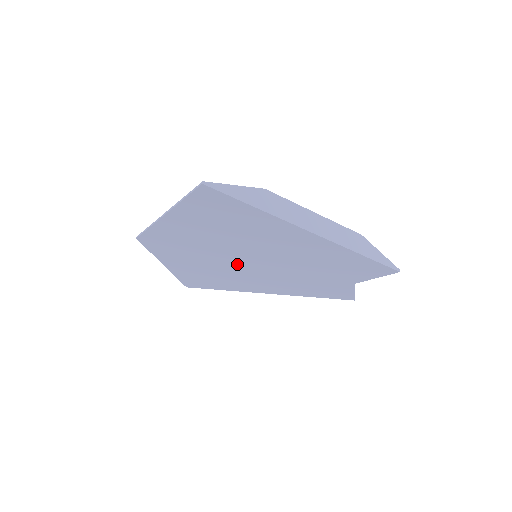
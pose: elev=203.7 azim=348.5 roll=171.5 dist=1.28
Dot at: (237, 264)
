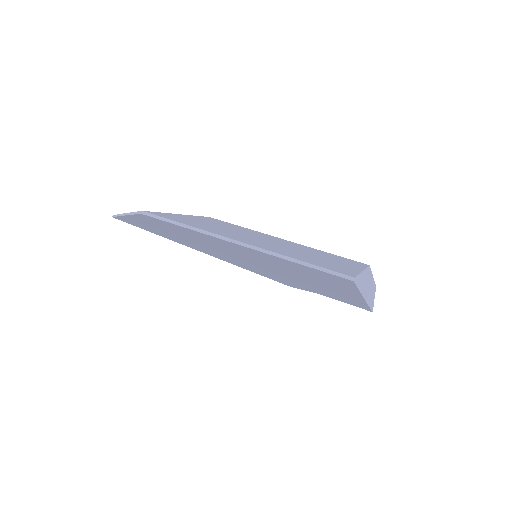
Dot at: (229, 255)
